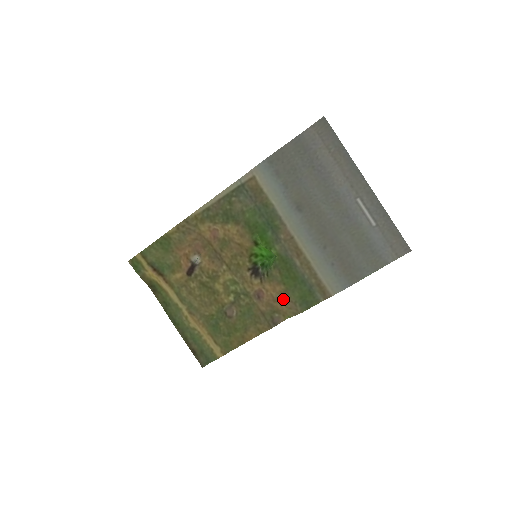
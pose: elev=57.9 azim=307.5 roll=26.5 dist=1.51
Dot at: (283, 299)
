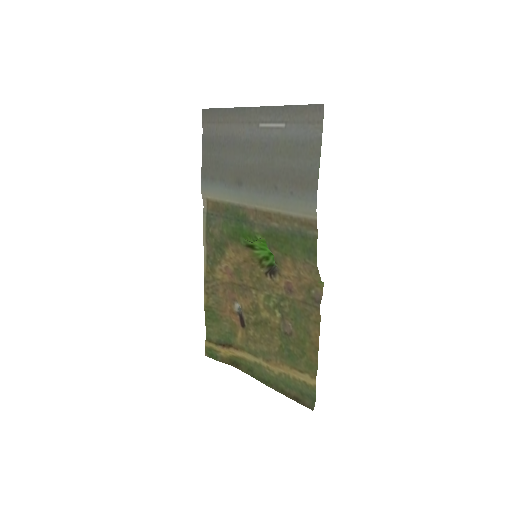
Dot at: (300, 270)
